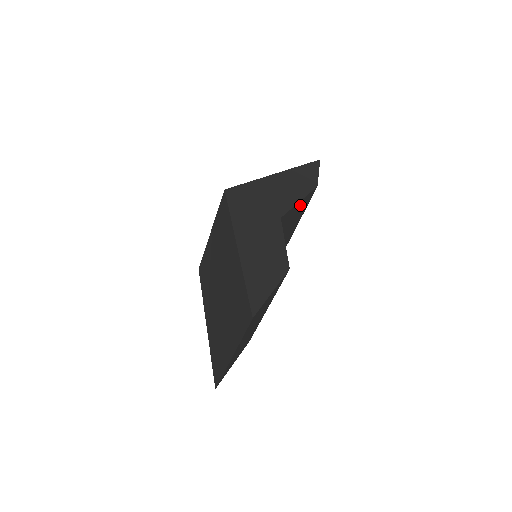
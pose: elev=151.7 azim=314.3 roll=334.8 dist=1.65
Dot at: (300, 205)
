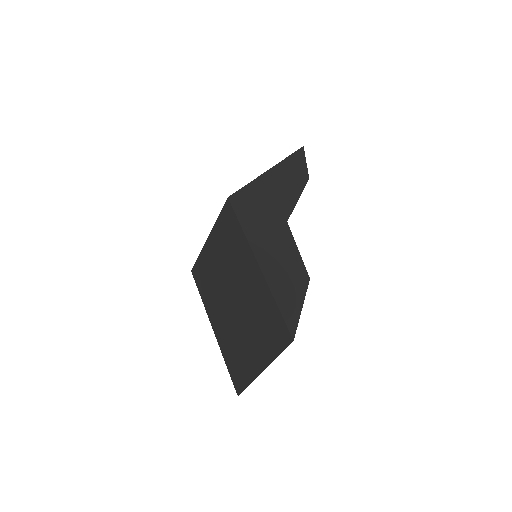
Dot at: occluded
